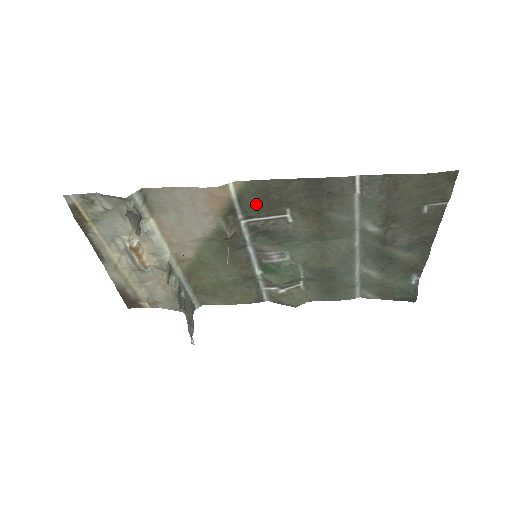
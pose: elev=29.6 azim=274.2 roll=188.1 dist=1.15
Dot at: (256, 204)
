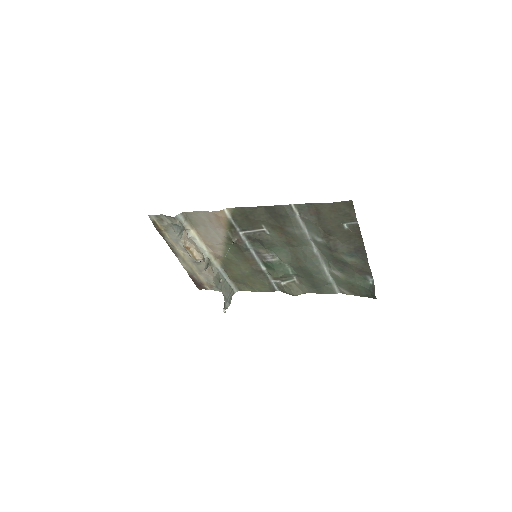
Dot at: (243, 222)
